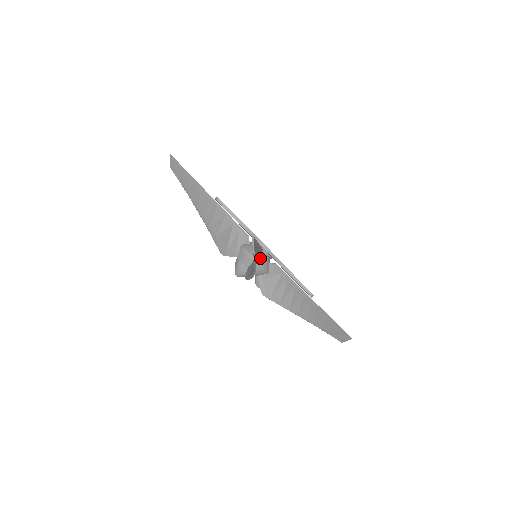
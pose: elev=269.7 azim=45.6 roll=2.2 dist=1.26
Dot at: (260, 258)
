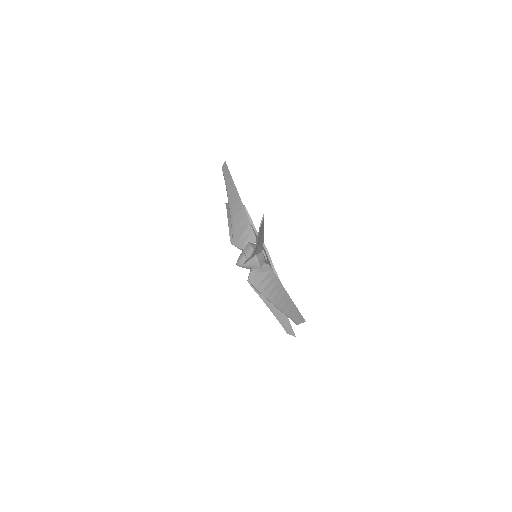
Dot at: (259, 255)
